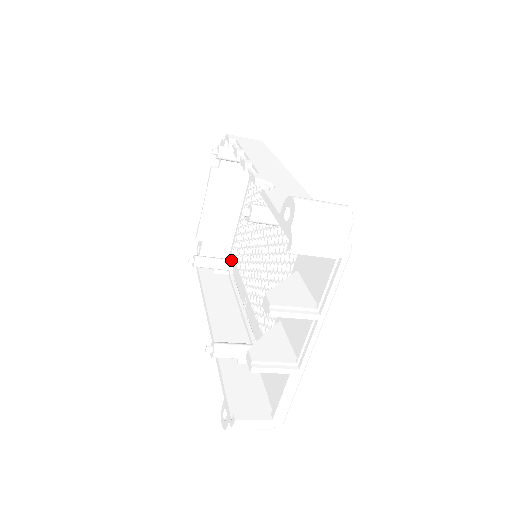
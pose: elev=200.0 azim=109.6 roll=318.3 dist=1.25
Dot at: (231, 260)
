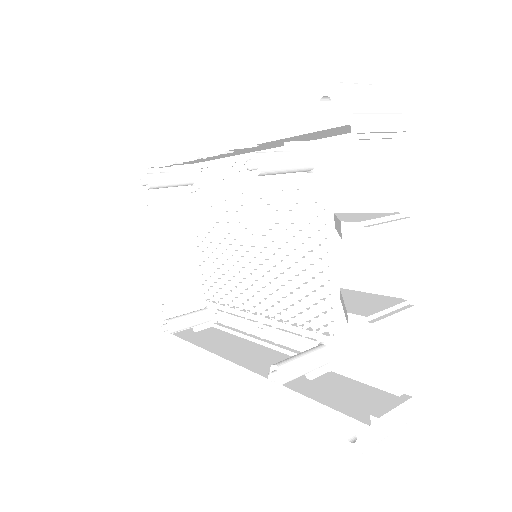
Dot at: (208, 307)
